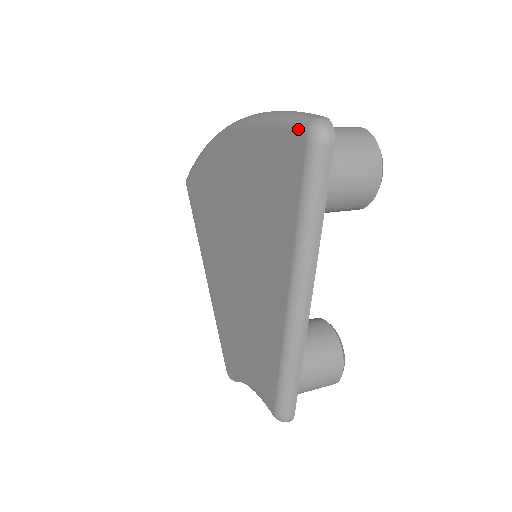
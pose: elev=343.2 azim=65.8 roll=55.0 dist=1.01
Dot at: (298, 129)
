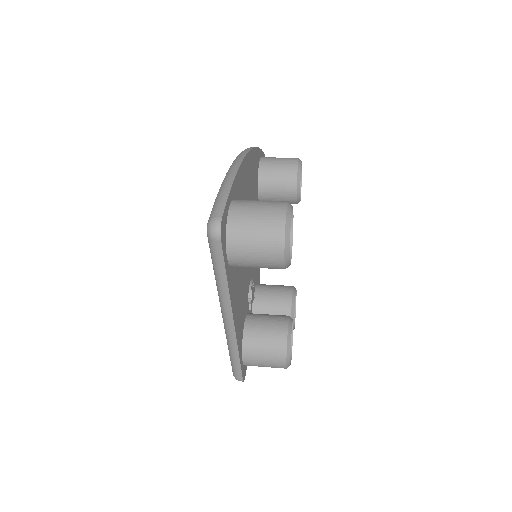
Dot at: (209, 218)
